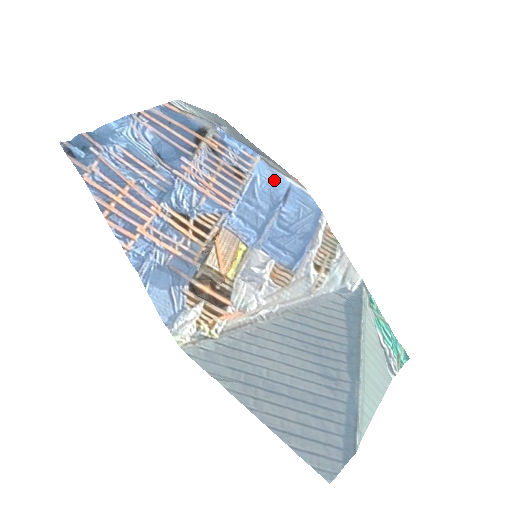
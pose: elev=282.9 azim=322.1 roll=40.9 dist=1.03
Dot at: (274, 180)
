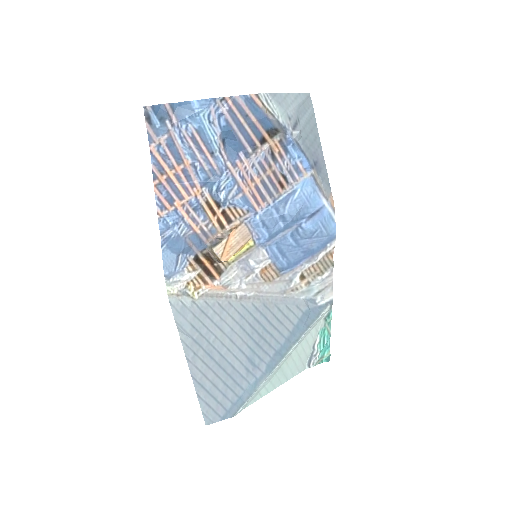
Dot at: (311, 198)
